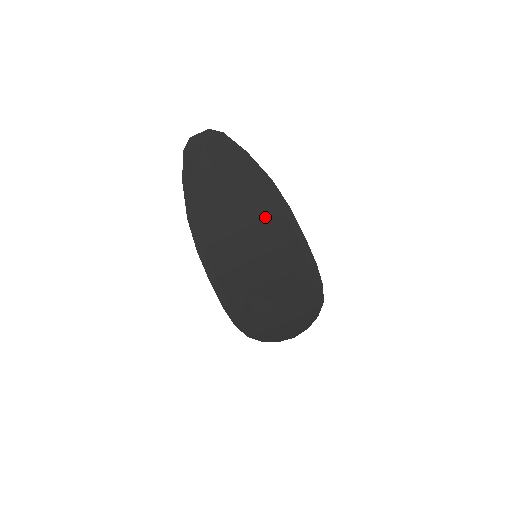
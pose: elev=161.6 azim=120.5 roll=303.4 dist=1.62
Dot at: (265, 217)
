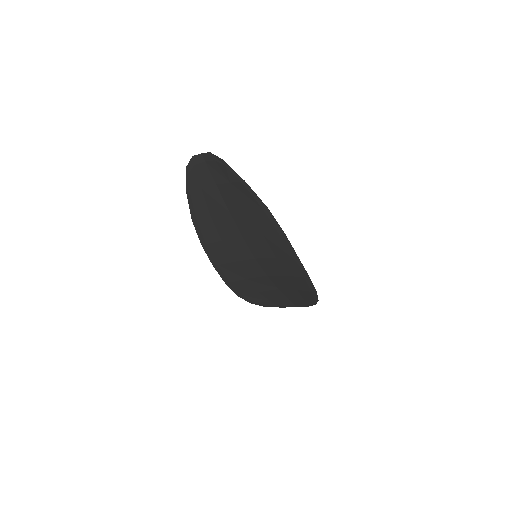
Dot at: (262, 234)
